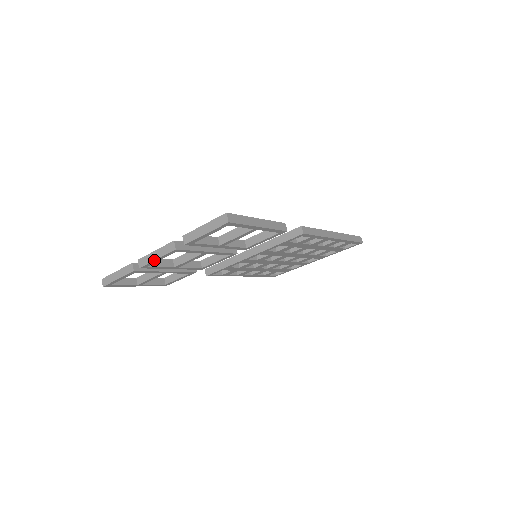
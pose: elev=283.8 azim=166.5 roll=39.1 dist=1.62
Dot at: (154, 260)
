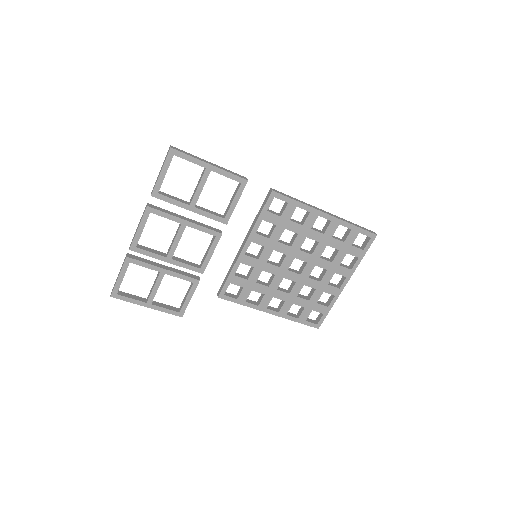
Dot at: (136, 231)
